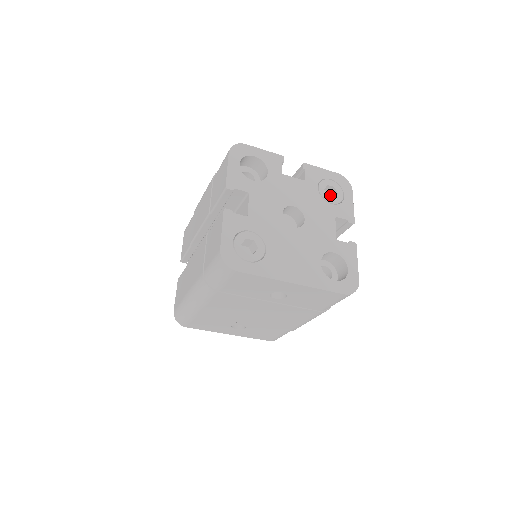
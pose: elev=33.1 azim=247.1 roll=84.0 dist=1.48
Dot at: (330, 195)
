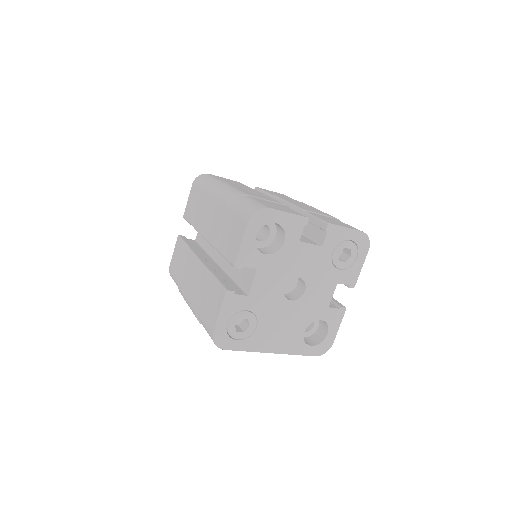
Dot at: (344, 249)
